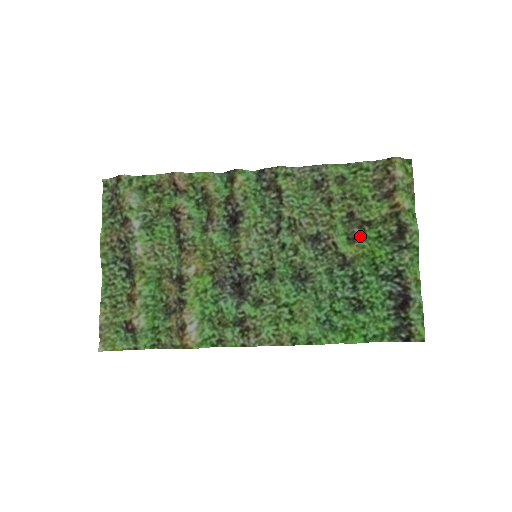
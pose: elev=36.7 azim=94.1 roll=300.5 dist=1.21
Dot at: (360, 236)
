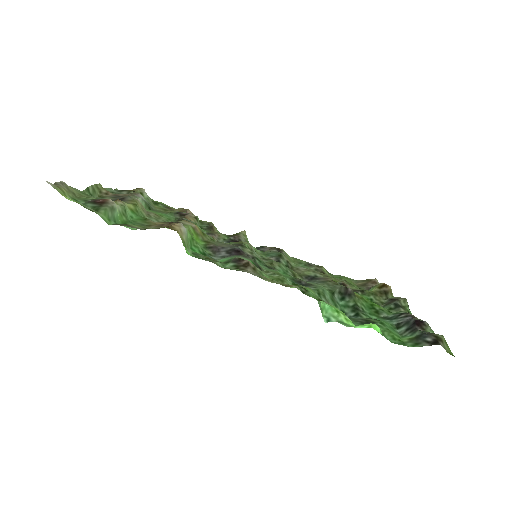
Dot at: (355, 292)
